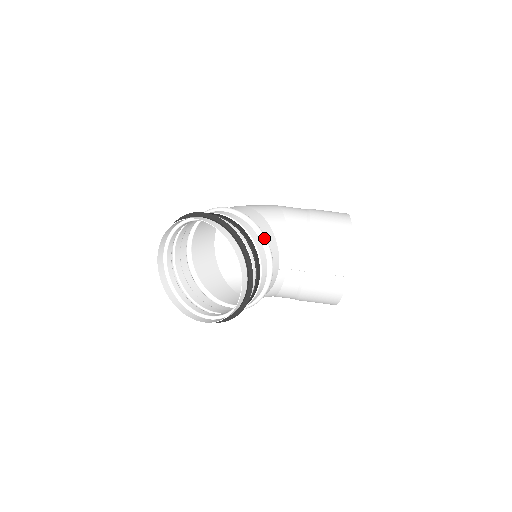
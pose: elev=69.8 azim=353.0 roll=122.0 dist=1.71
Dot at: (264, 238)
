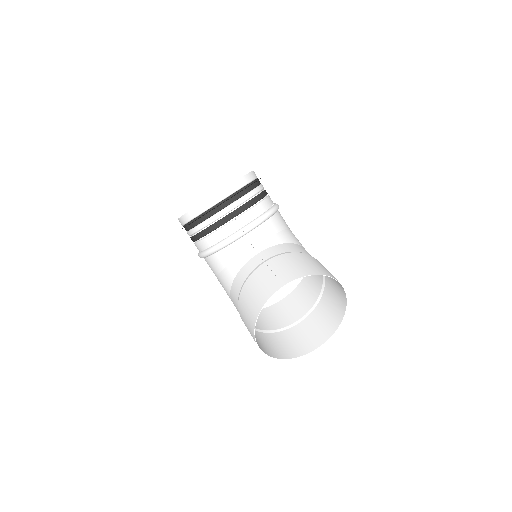
Dot at: (269, 212)
